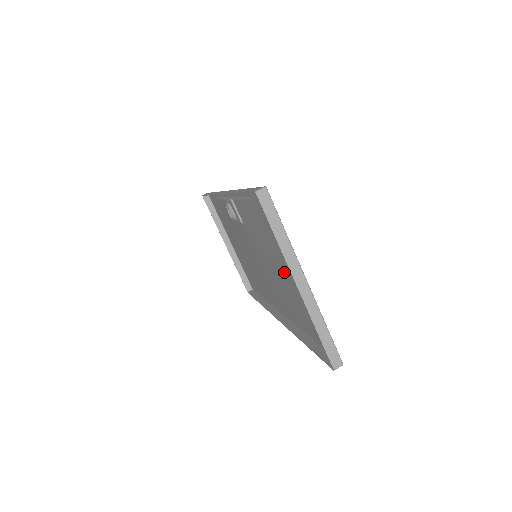
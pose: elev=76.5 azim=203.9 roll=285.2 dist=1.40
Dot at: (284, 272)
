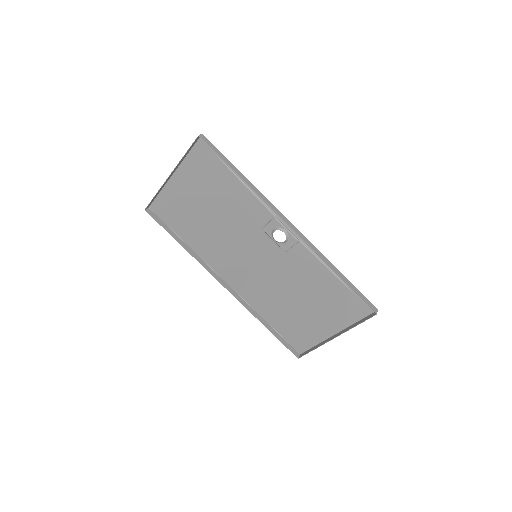
Dot at: (306, 307)
